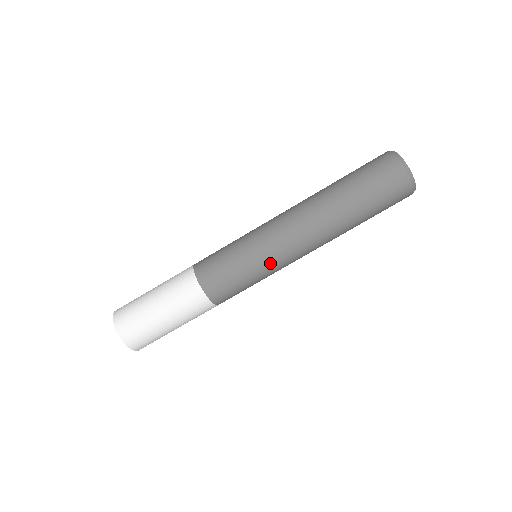
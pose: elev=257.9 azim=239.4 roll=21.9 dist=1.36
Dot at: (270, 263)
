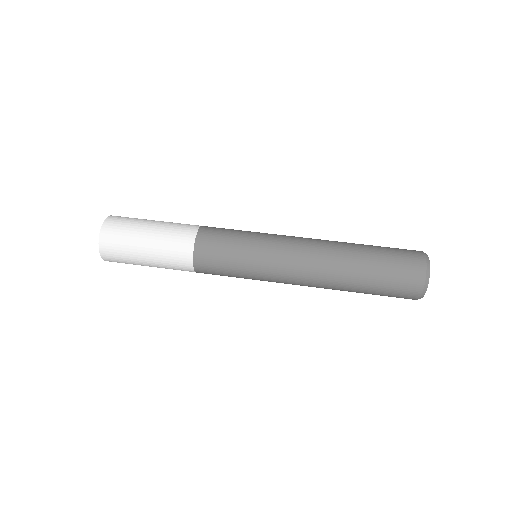
Dot at: (263, 270)
